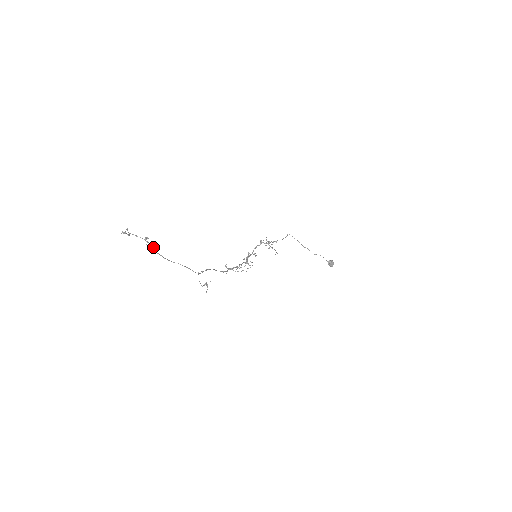
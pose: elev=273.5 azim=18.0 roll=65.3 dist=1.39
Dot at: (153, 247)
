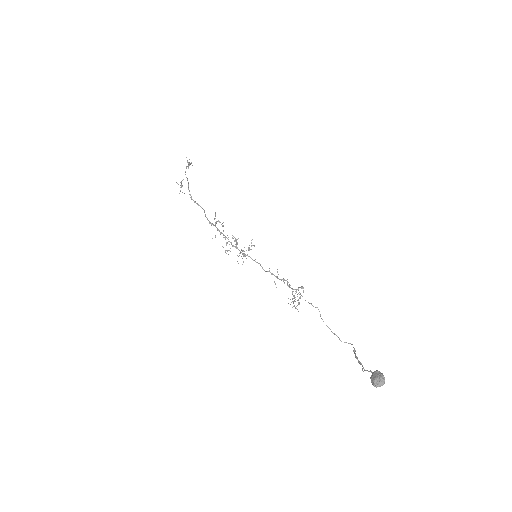
Dot at: occluded
